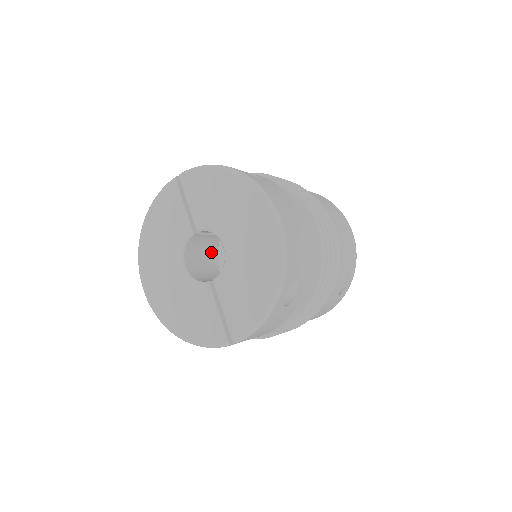
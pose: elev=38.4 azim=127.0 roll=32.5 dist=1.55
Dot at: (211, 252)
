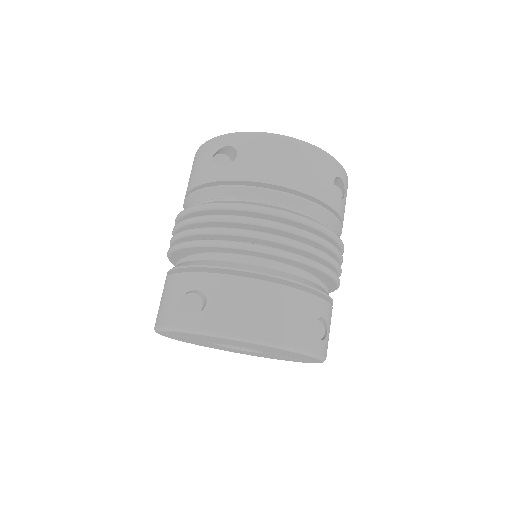
Dot at: occluded
